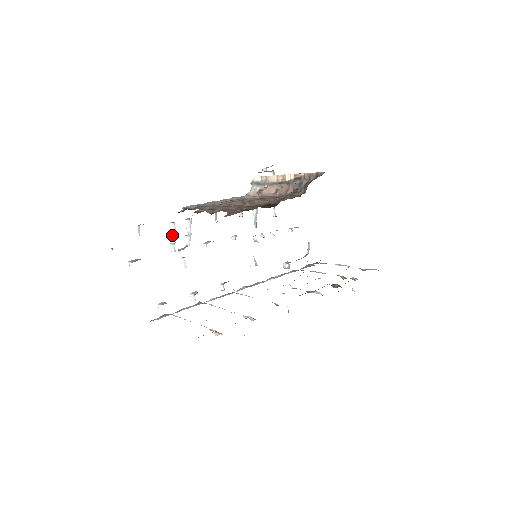
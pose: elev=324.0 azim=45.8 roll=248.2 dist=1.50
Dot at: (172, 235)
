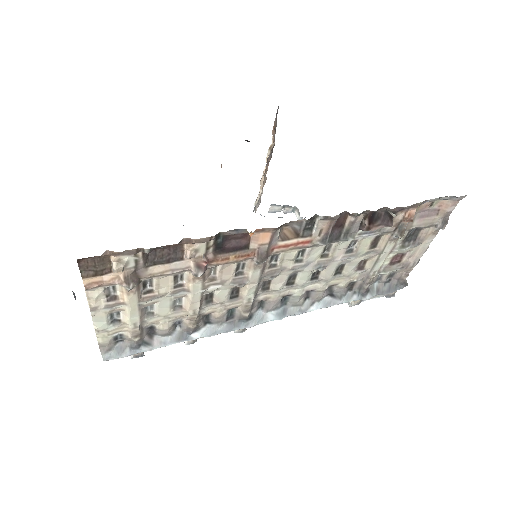
Dot at: occluded
